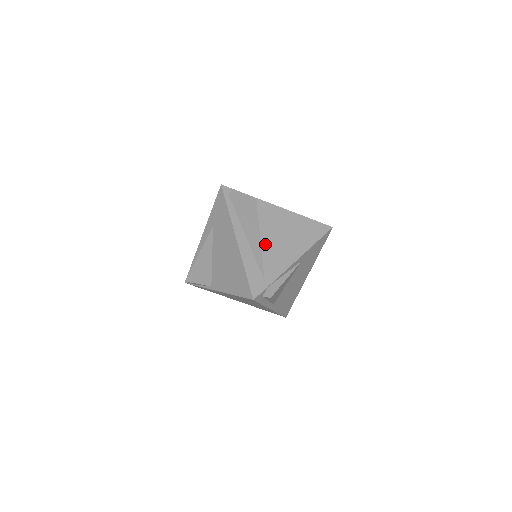
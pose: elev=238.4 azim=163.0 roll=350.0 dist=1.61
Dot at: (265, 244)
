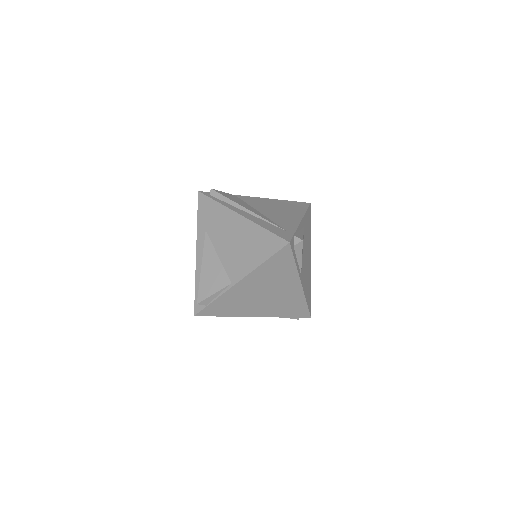
Dot at: (267, 214)
